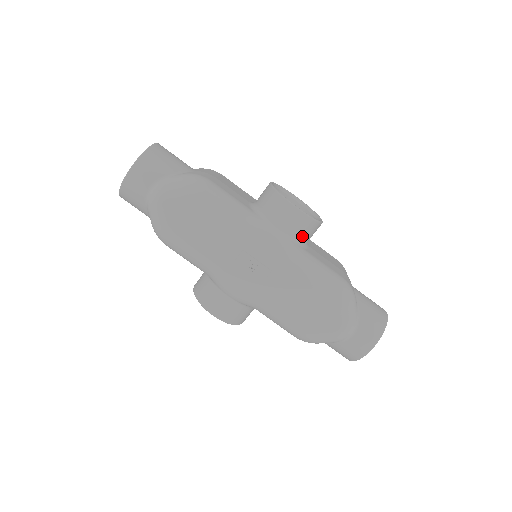
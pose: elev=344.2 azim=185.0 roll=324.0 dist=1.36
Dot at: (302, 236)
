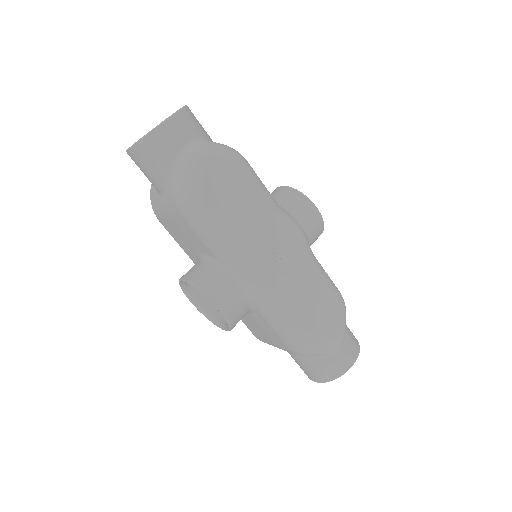
Dot at: (312, 240)
